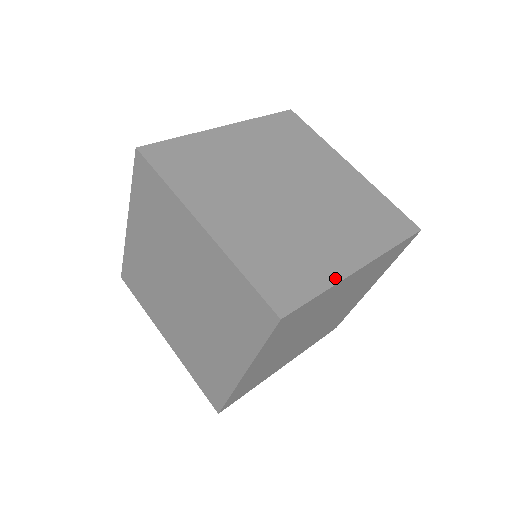
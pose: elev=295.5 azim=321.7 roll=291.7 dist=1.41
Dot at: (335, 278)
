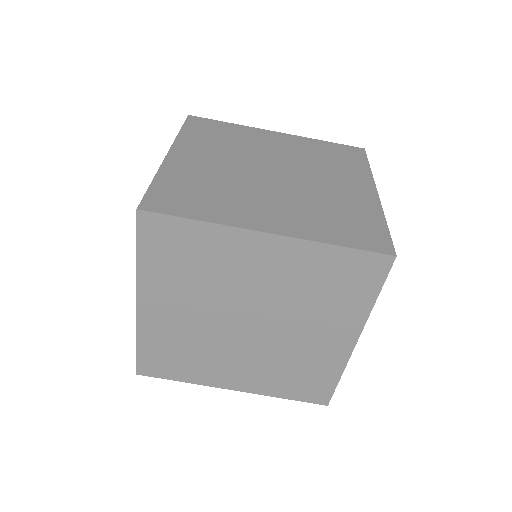
Dot at: (342, 364)
